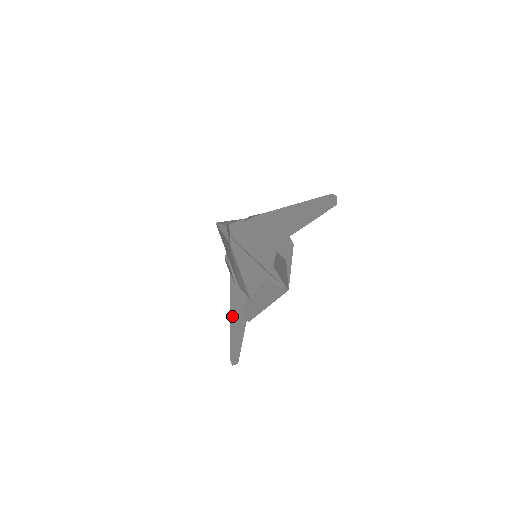
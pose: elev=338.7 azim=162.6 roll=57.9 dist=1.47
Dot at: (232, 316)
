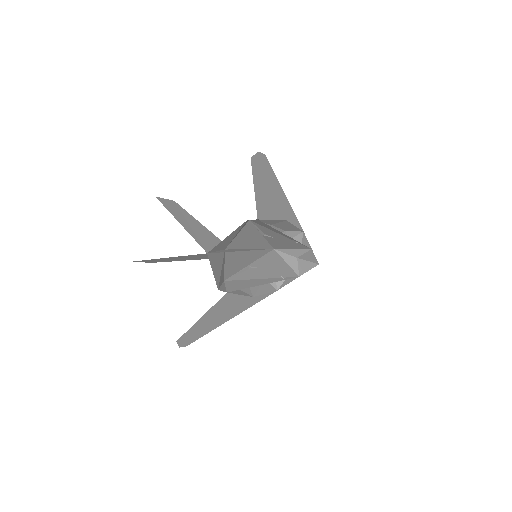
Dot at: (226, 318)
